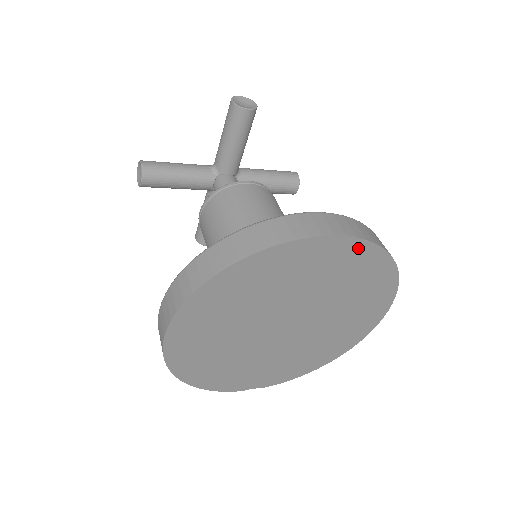
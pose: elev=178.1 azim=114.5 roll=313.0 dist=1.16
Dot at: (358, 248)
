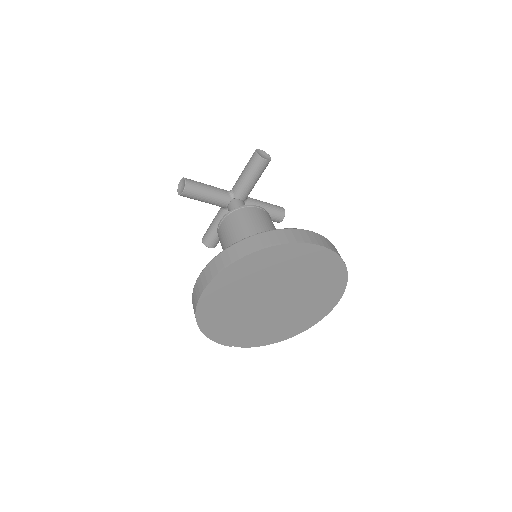
Dot at: (329, 256)
